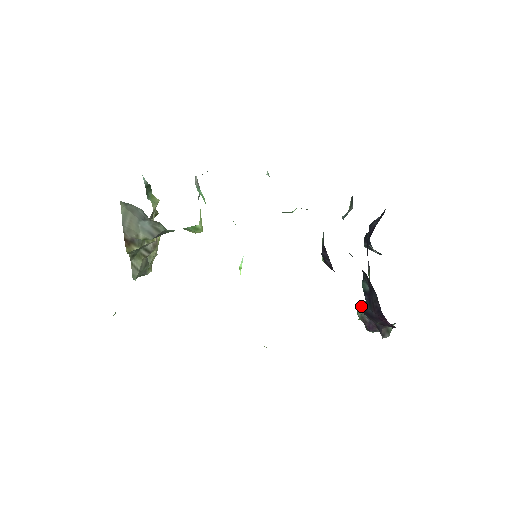
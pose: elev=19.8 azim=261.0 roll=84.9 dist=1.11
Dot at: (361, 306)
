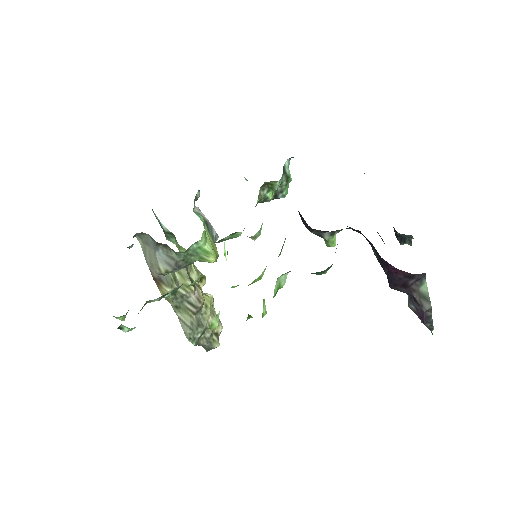
Dot at: occluded
